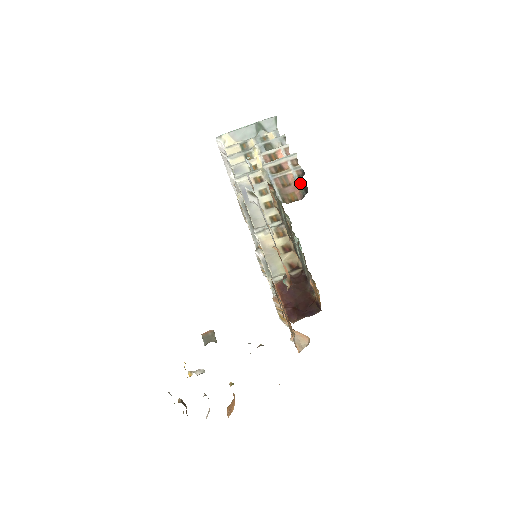
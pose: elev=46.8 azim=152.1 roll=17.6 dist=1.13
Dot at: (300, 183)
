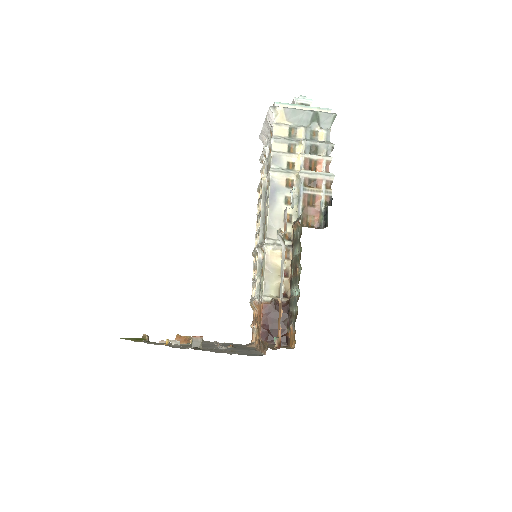
Dot at: (323, 212)
